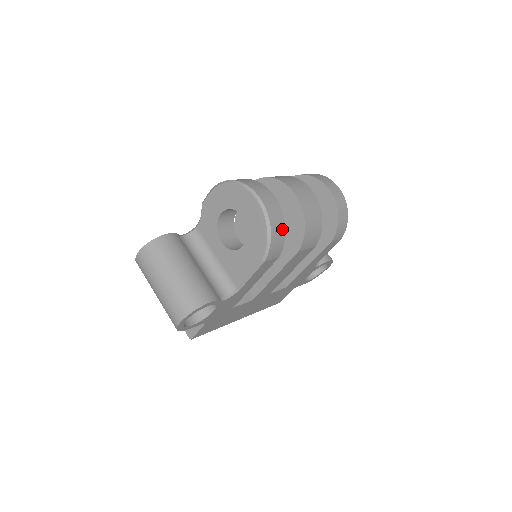
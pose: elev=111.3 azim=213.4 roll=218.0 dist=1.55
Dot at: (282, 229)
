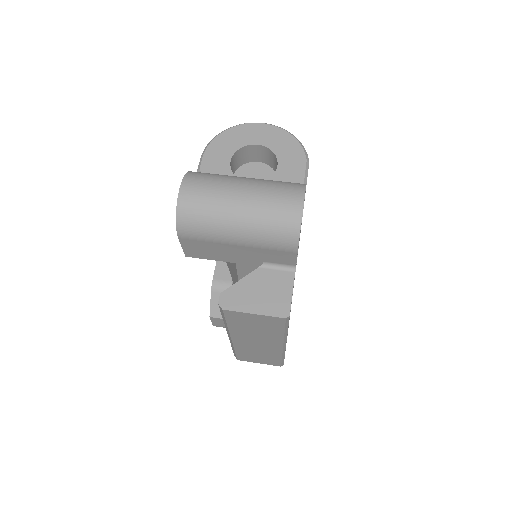
Dot at: occluded
